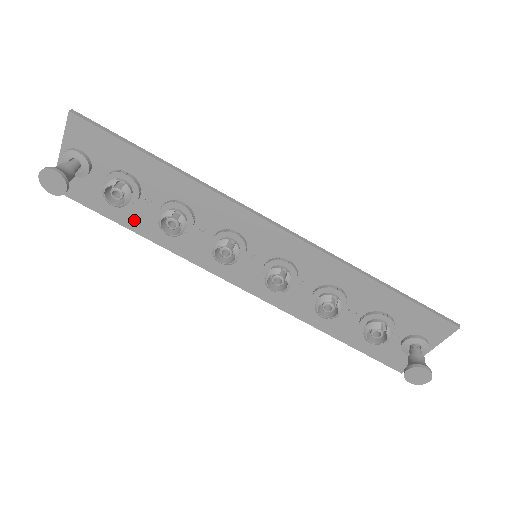
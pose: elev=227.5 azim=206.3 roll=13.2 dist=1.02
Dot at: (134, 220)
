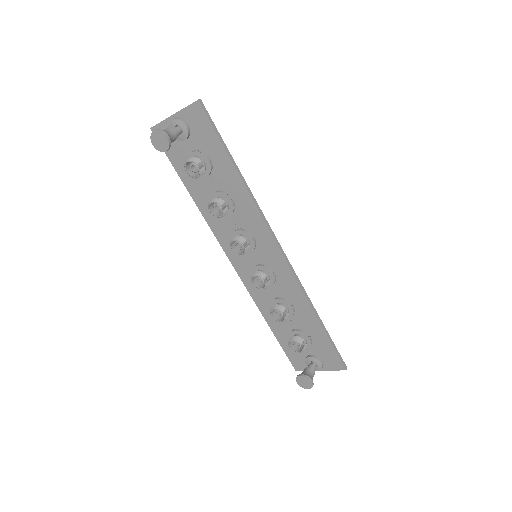
Dot at: (193, 184)
